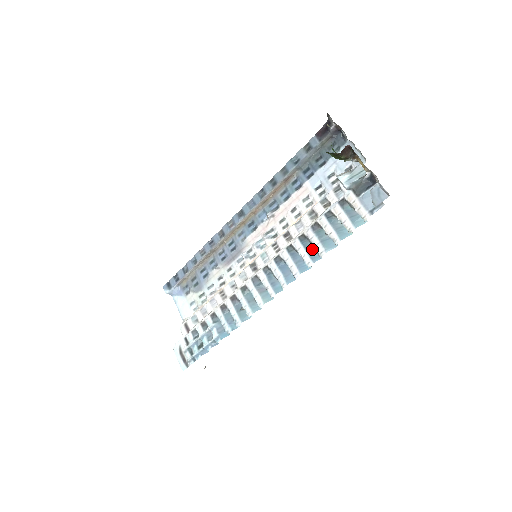
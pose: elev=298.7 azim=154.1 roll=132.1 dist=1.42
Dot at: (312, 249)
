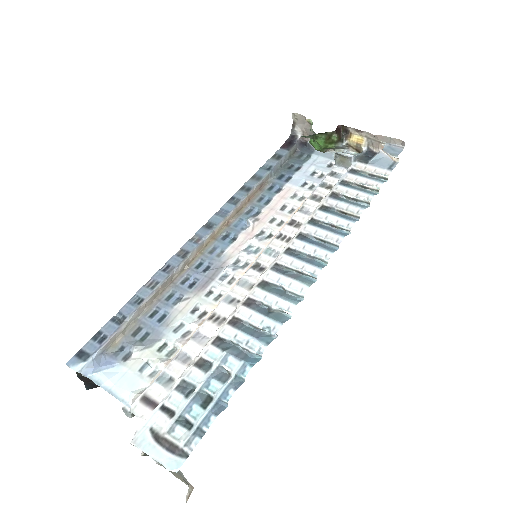
Dot at: (342, 215)
